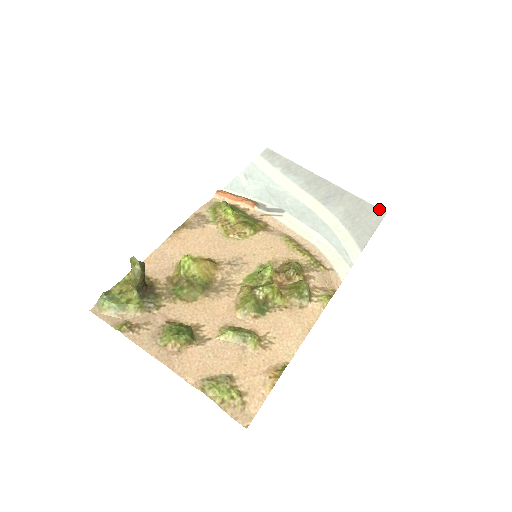
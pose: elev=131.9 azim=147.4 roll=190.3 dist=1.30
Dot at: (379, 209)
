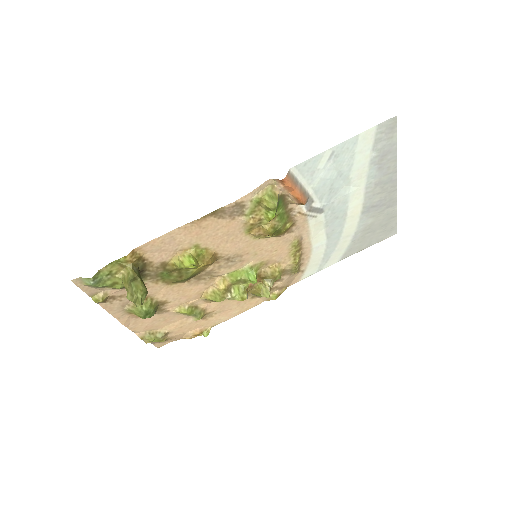
Dot at: (396, 229)
